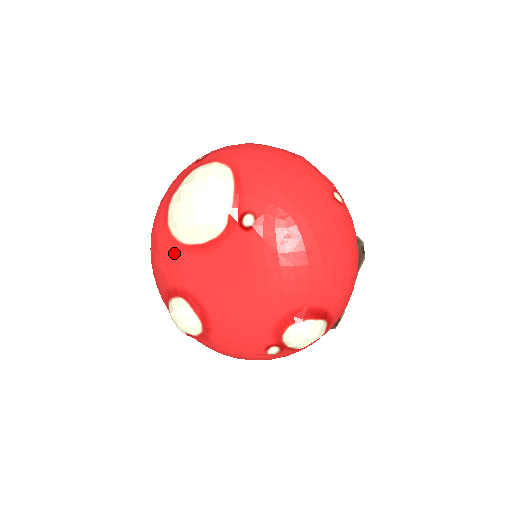
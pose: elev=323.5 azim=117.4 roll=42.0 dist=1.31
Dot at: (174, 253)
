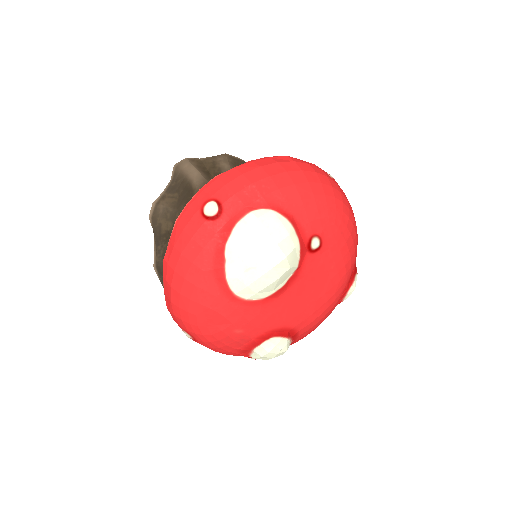
Dot at: (253, 312)
